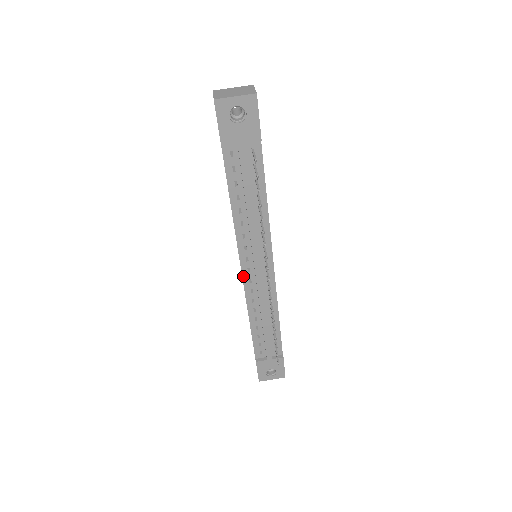
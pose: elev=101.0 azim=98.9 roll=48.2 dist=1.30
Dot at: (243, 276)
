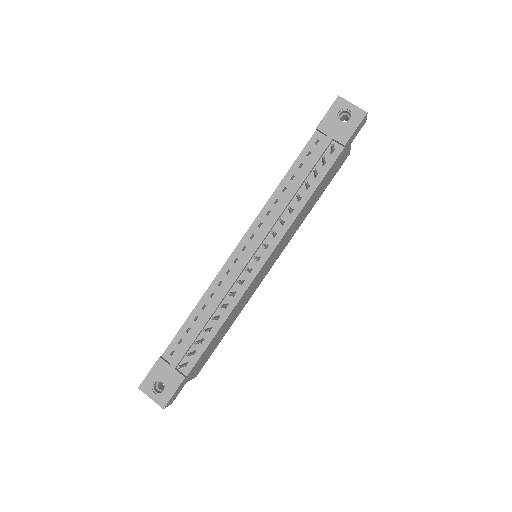
Dot at: (235, 250)
